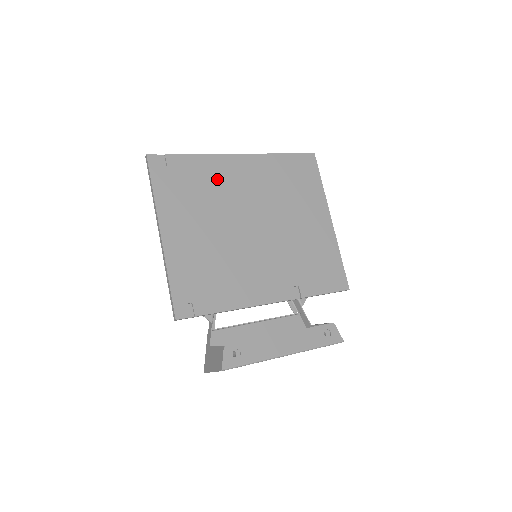
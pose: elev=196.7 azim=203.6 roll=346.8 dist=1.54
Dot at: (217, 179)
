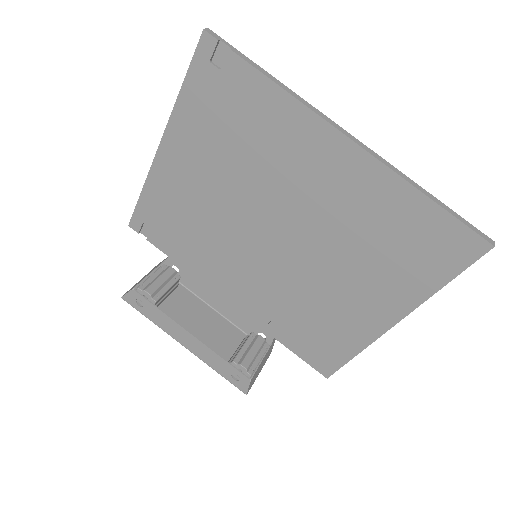
Dot at: (278, 144)
